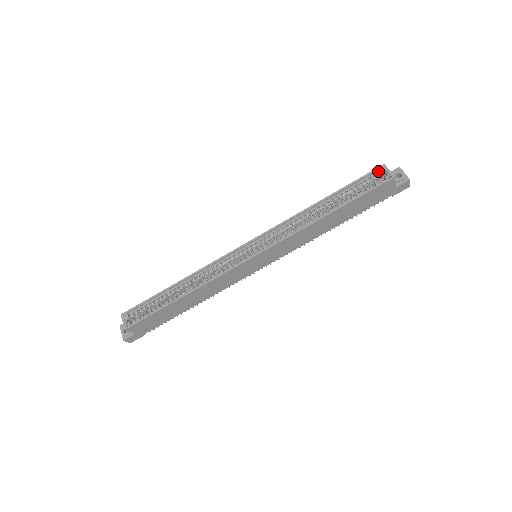
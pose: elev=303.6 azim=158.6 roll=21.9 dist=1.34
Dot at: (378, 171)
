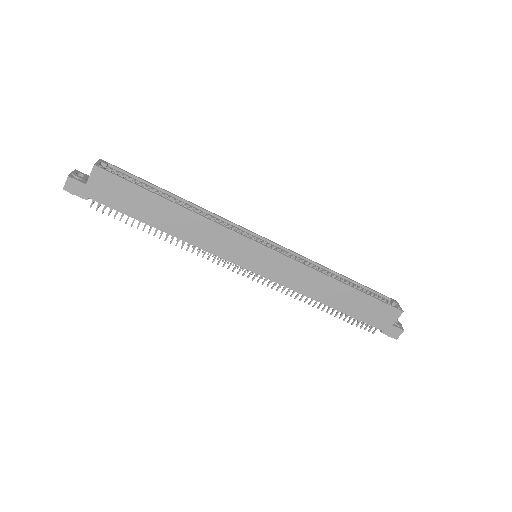
Dot at: (390, 300)
